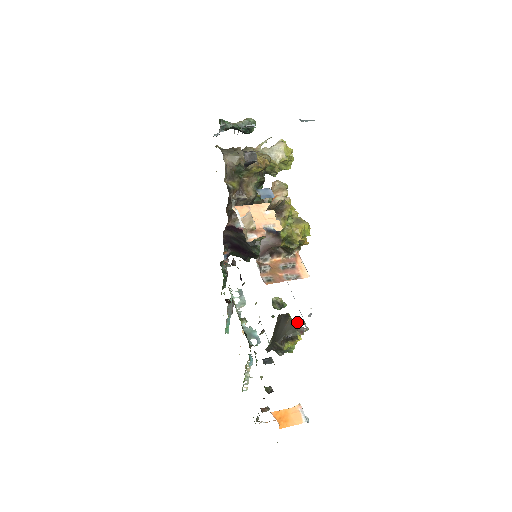
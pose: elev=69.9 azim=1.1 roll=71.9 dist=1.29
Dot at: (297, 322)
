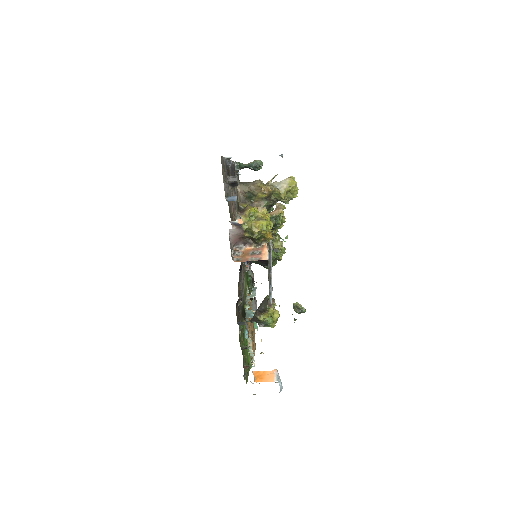
Dot at: occluded
